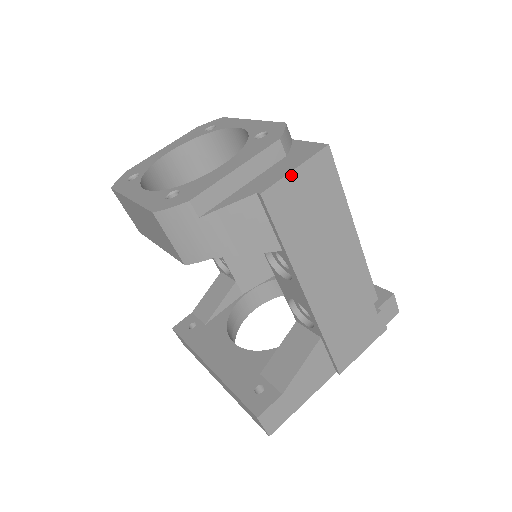
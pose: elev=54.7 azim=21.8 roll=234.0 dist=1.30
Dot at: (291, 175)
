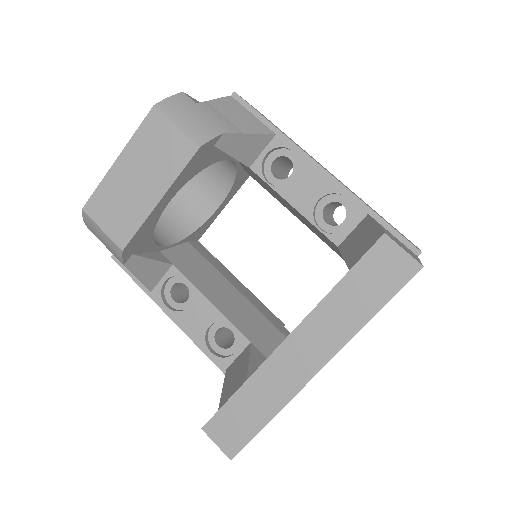
Dot at: occluded
